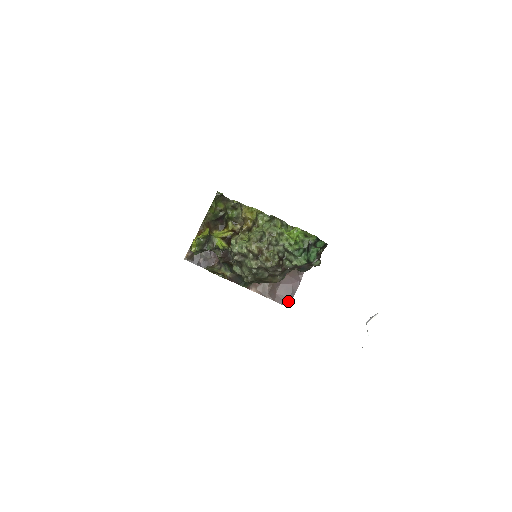
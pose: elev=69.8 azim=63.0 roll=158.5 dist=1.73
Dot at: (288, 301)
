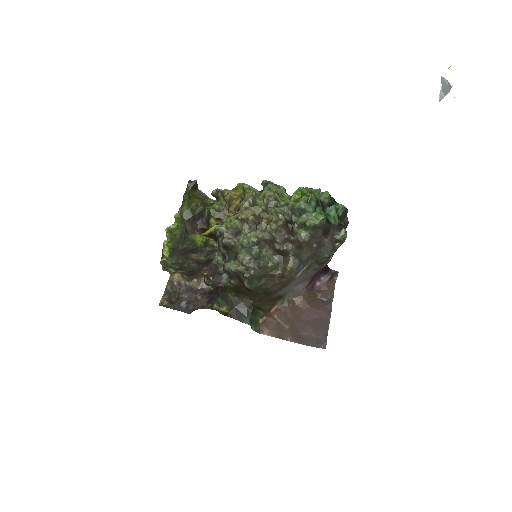
Dot at: (321, 341)
